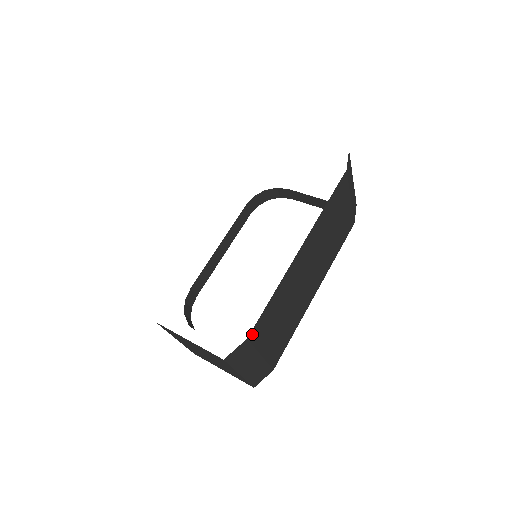
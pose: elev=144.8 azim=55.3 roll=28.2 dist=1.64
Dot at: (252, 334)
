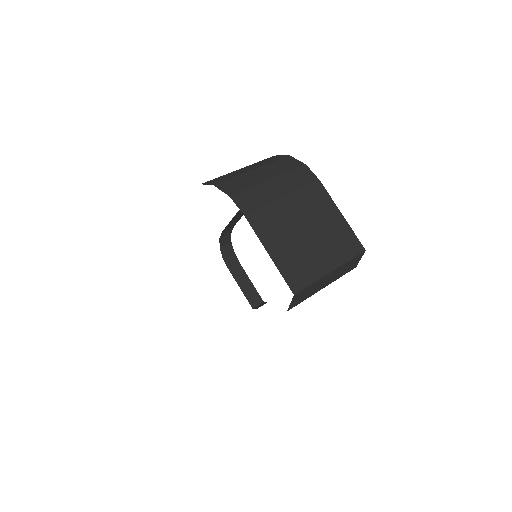
Dot at: occluded
